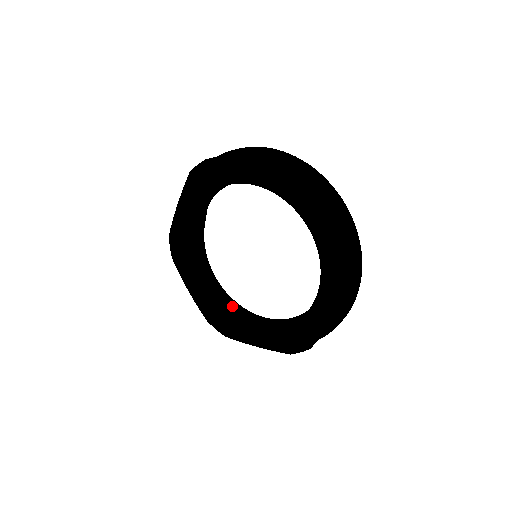
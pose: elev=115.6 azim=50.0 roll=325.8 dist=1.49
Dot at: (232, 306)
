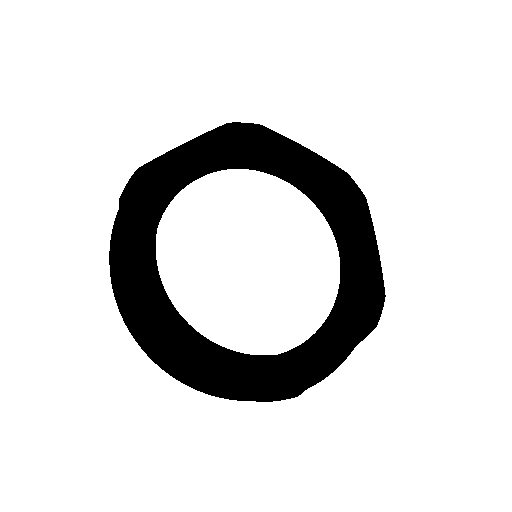
Dot at: occluded
